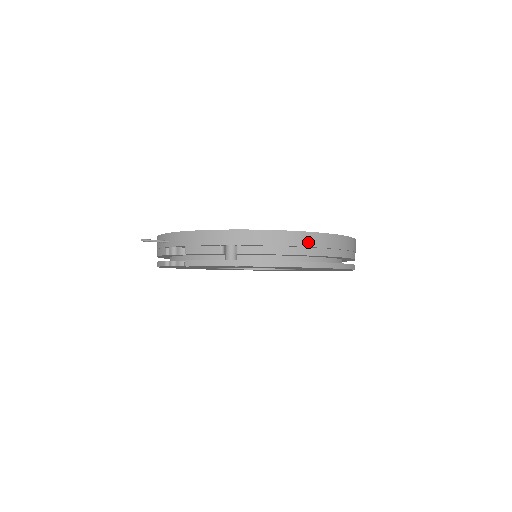
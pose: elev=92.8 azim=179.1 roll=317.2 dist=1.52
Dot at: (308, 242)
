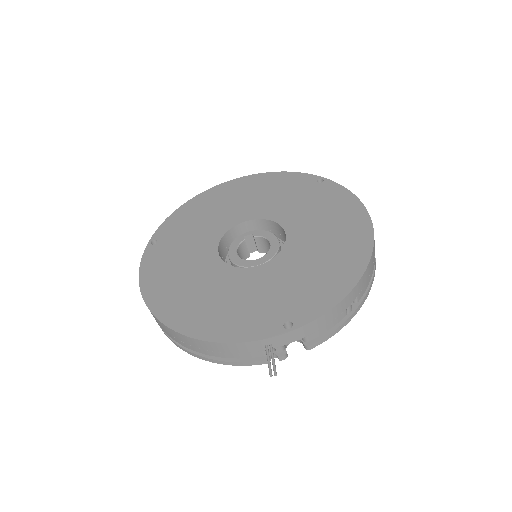
Dot at: occluded
